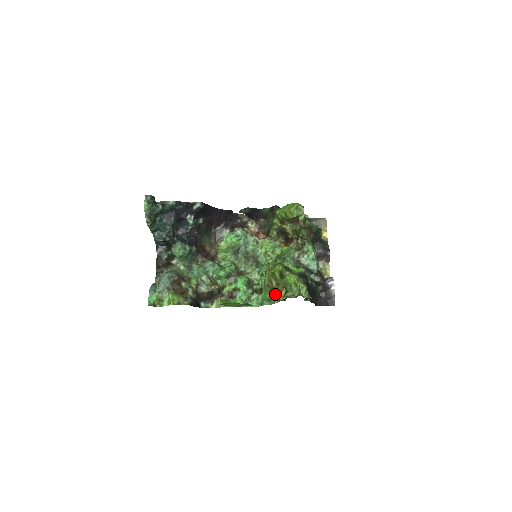
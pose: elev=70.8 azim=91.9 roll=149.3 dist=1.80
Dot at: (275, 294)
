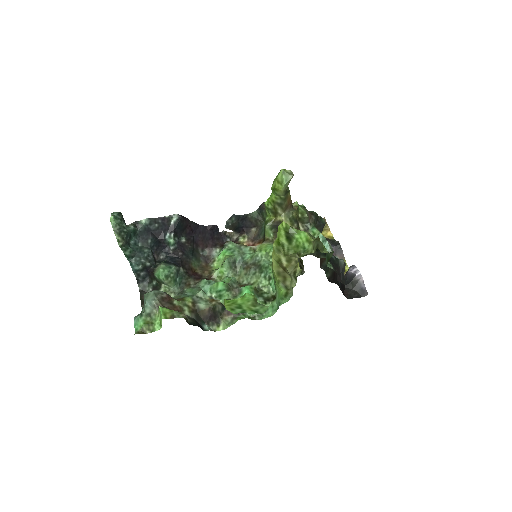
Dot at: occluded
